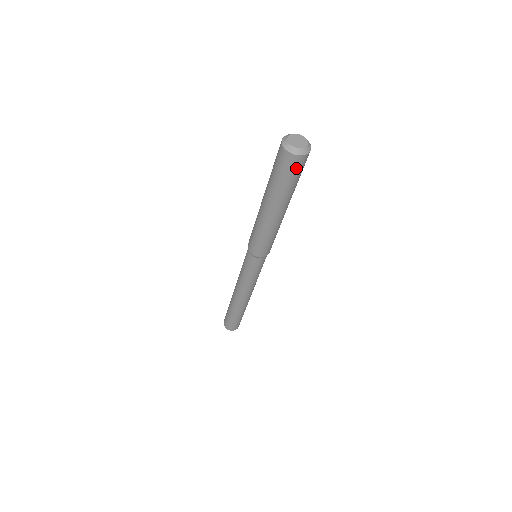
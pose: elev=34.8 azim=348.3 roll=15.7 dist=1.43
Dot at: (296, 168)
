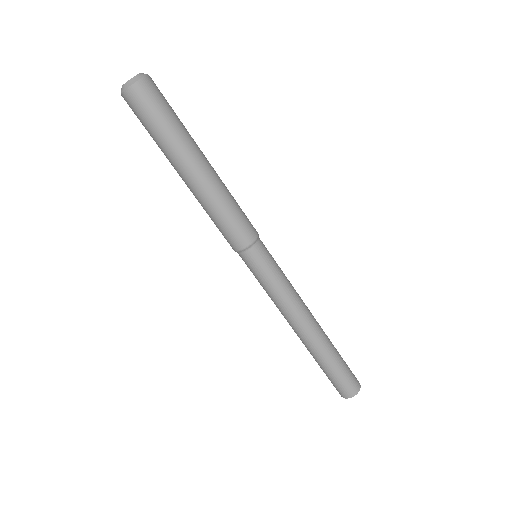
Dot at: (139, 107)
